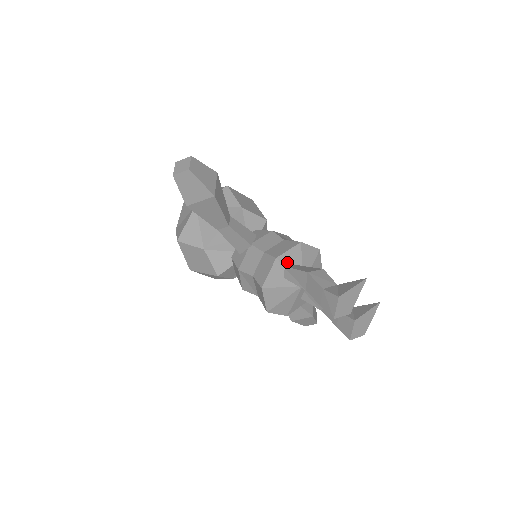
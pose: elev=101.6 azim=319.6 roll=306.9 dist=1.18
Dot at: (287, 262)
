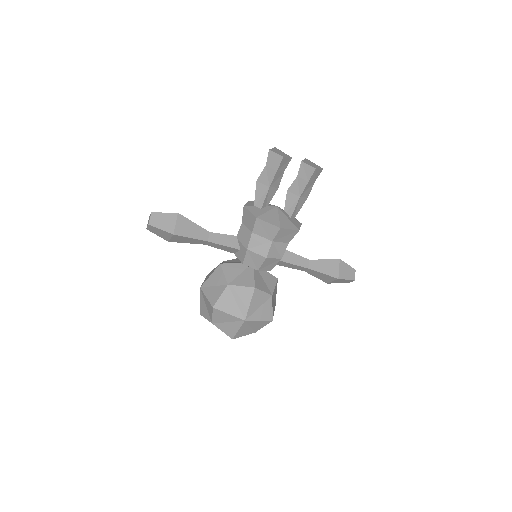
Dot at: (253, 205)
